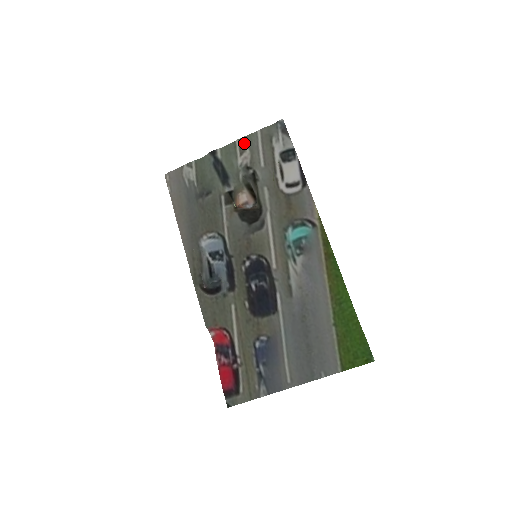
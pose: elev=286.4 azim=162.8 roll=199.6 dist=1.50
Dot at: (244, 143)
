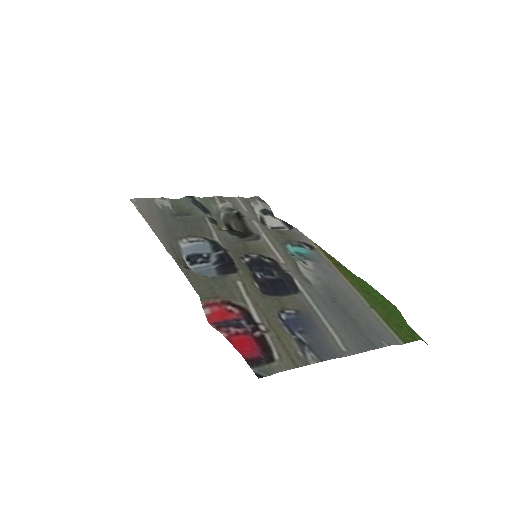
Dot at: (223, 199)
